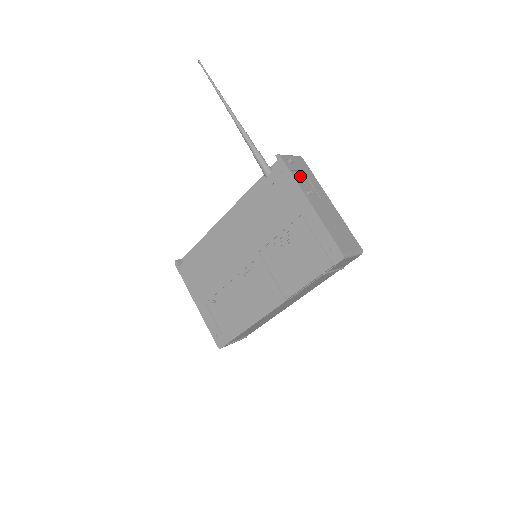
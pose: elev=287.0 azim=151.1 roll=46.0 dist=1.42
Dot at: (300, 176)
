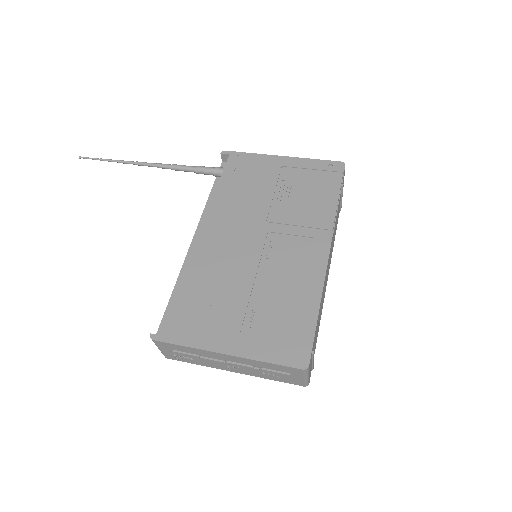
Dot at: occluded
